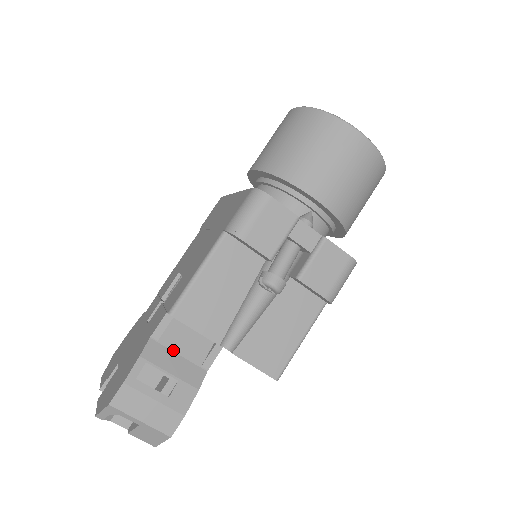
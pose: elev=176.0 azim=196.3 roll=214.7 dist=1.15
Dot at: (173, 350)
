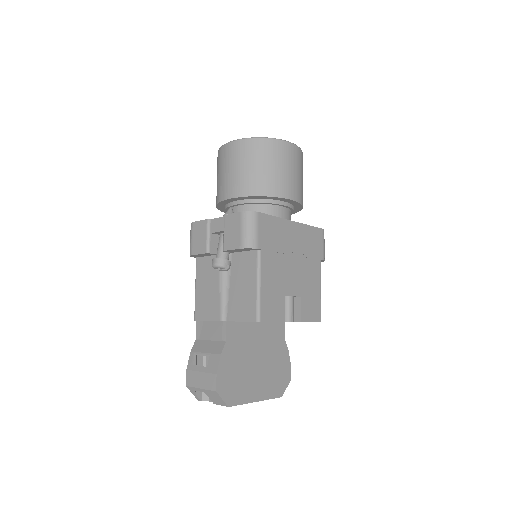
Dot at: (207, 340)
